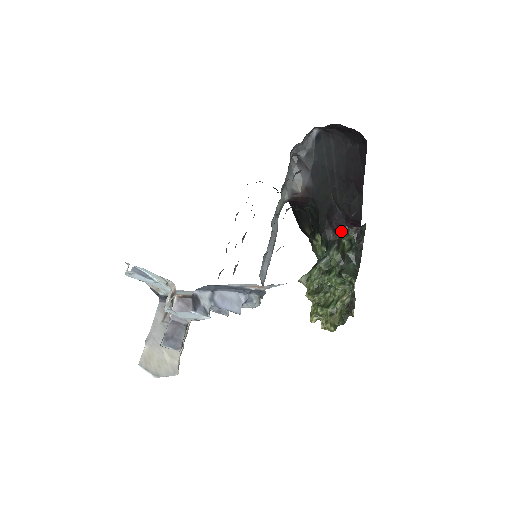
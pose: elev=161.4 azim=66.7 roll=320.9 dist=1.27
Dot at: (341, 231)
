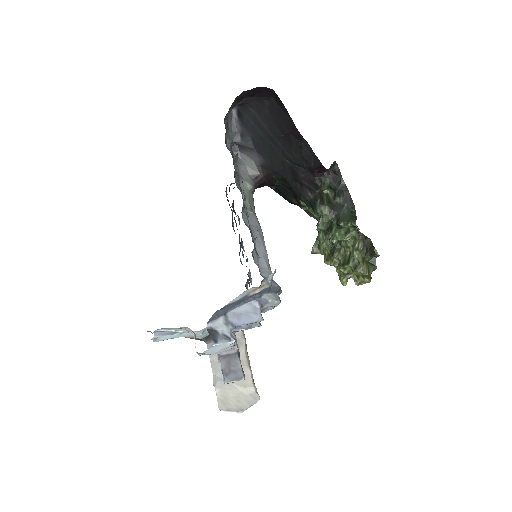
Dot at: (314, 185)
